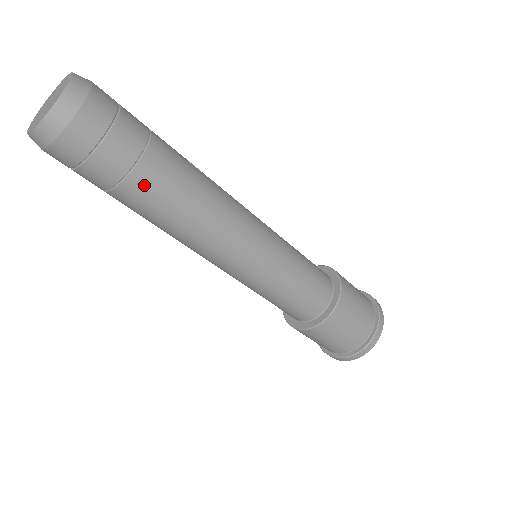
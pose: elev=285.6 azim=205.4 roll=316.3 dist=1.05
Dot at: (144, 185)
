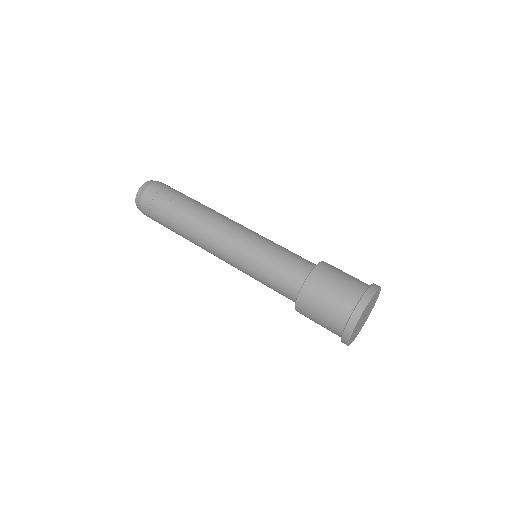
Dot at: (171, 216)
